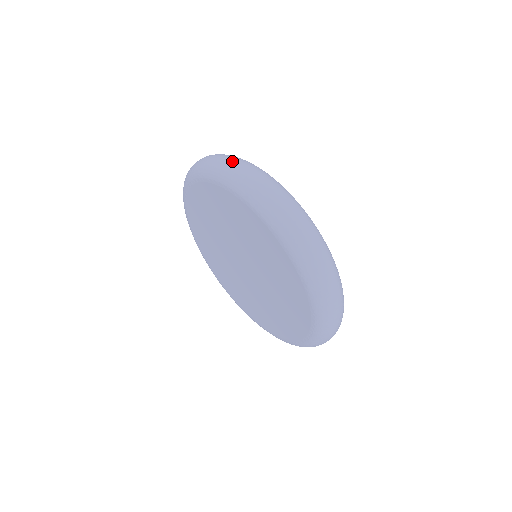
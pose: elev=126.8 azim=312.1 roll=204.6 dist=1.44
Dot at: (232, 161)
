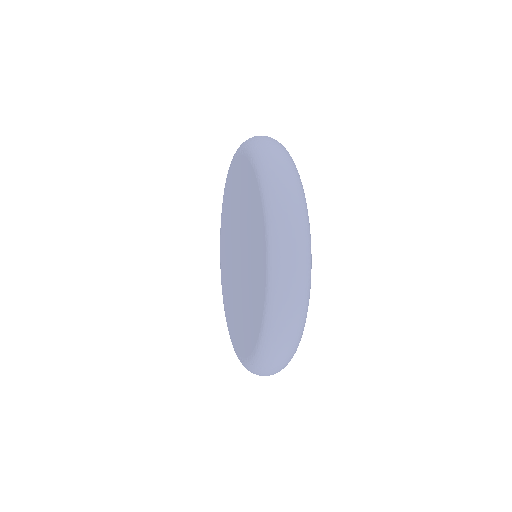
Dot at: occluded
